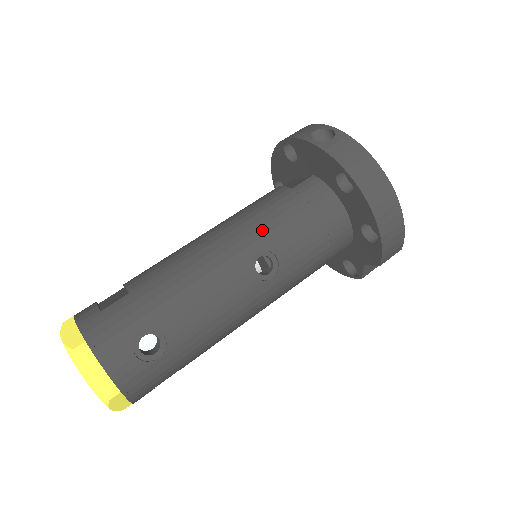
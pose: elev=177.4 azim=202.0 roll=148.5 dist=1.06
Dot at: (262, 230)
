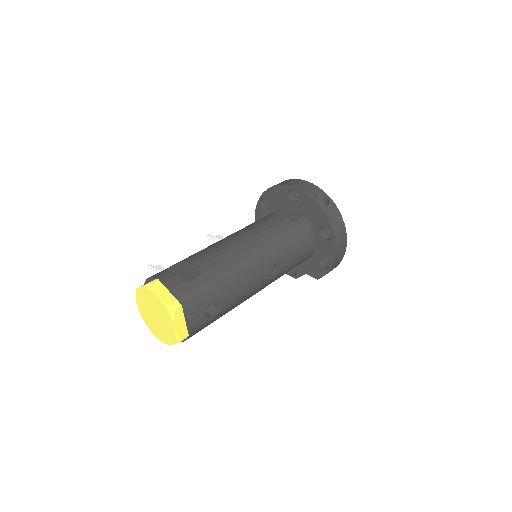
Dot at: (278, 249)
